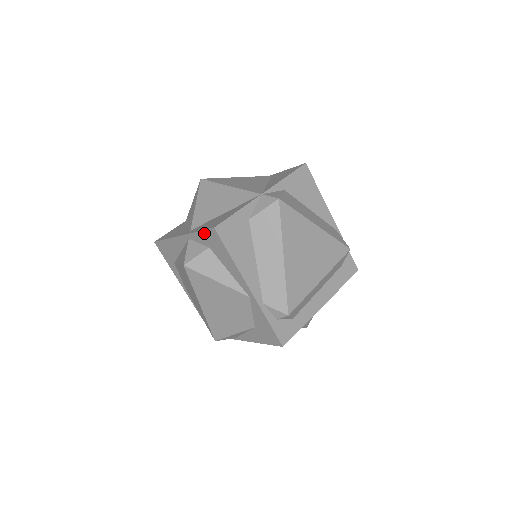
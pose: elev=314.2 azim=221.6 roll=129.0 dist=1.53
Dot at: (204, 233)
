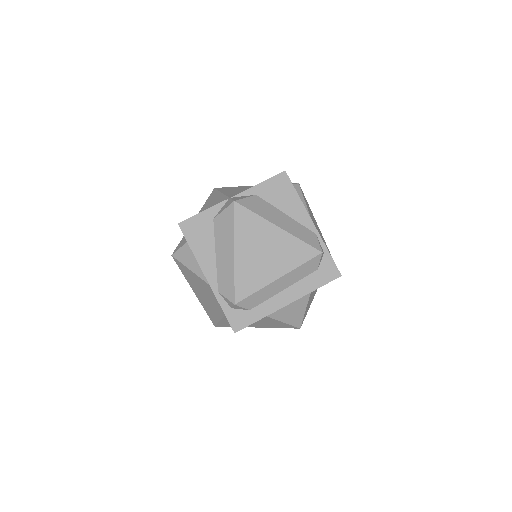
Dot at: occluded
